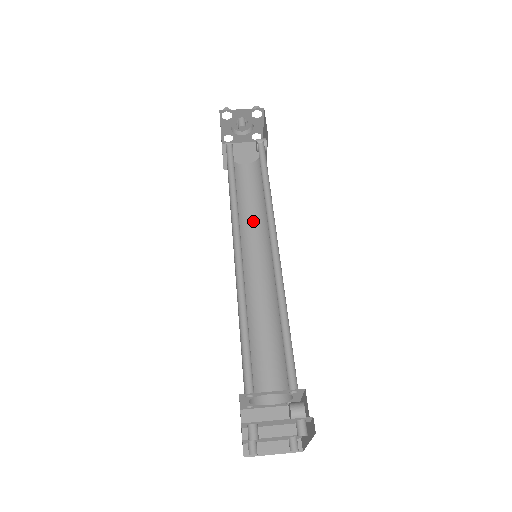
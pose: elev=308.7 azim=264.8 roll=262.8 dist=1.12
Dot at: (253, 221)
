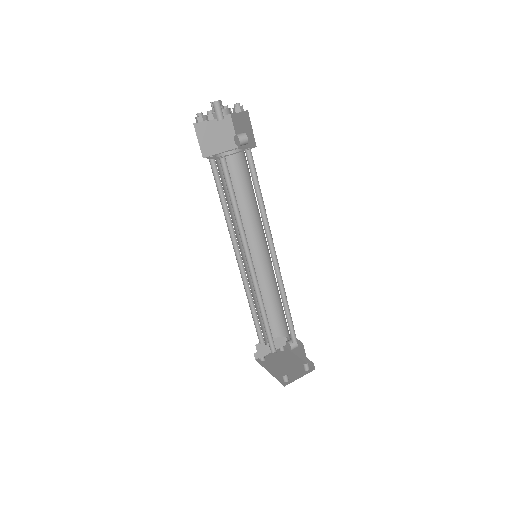
Dot at: (241, 215)
